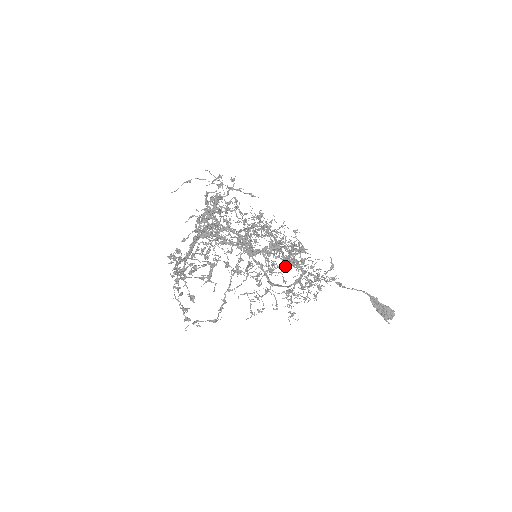
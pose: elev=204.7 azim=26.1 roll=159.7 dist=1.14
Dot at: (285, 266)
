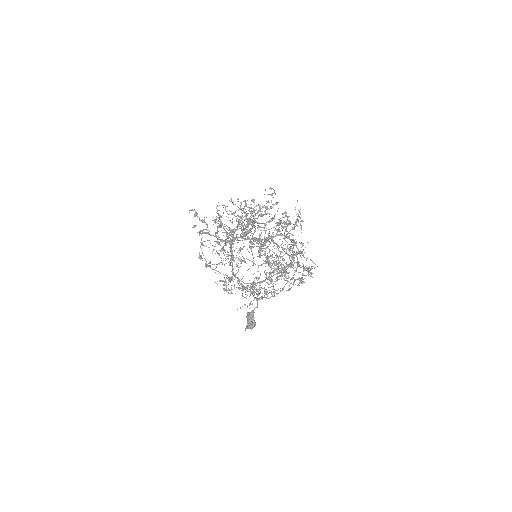
Dot at: (268, 273)
